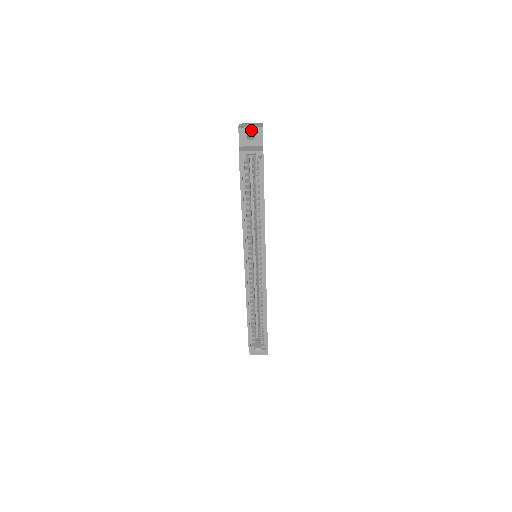
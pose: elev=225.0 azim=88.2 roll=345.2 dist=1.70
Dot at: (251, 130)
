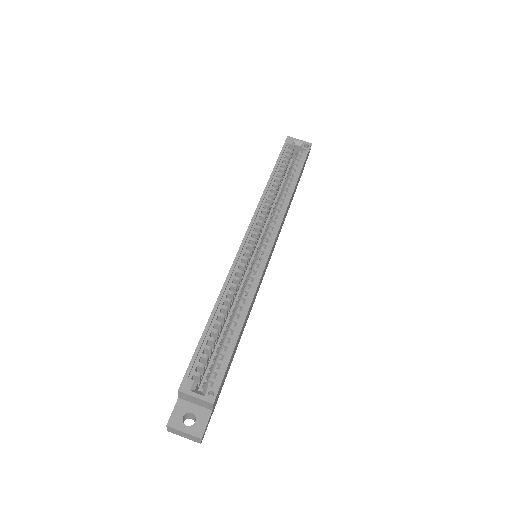
Dot at: occluded
